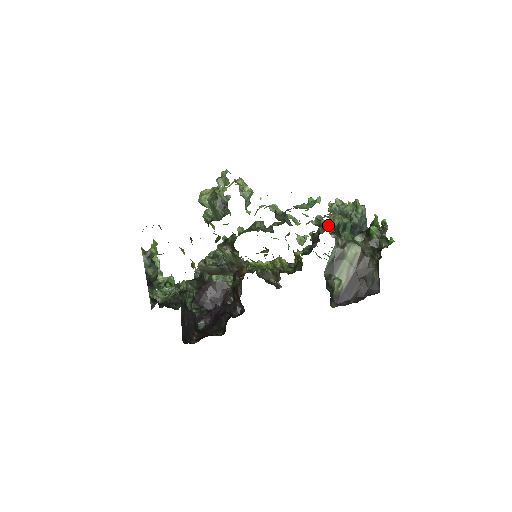
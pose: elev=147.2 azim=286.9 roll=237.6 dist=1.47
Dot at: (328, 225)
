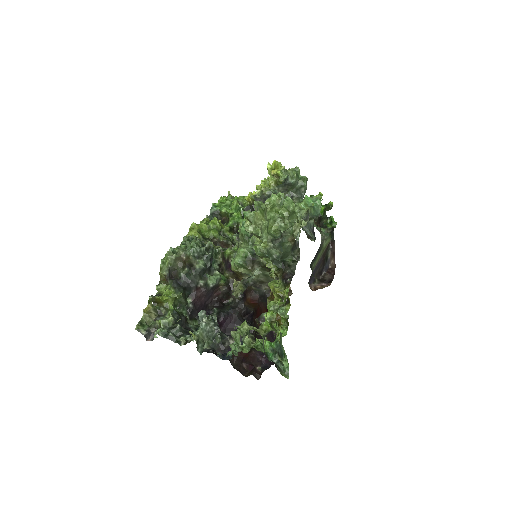
Dot at: occluded
